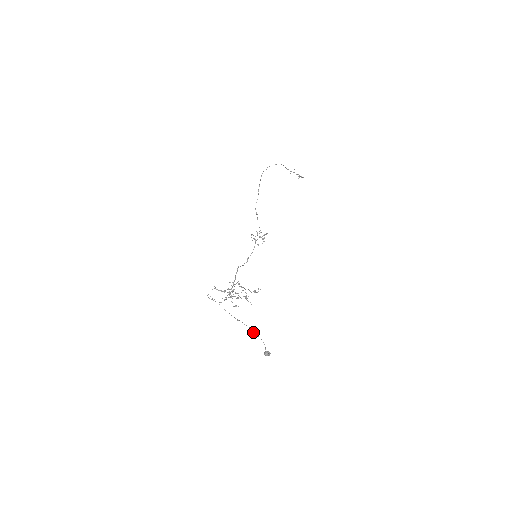
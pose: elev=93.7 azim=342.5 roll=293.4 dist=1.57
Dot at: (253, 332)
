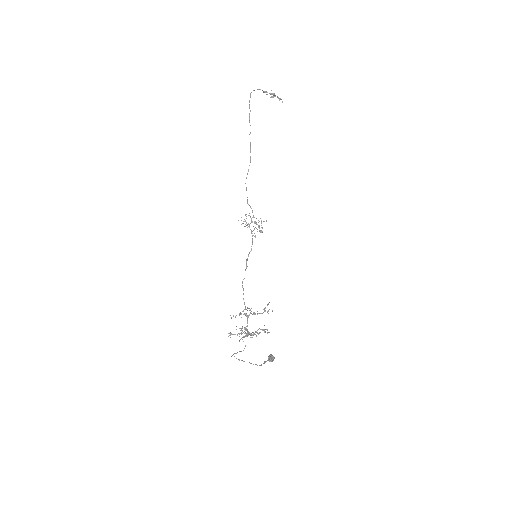
Dot at: occluded
